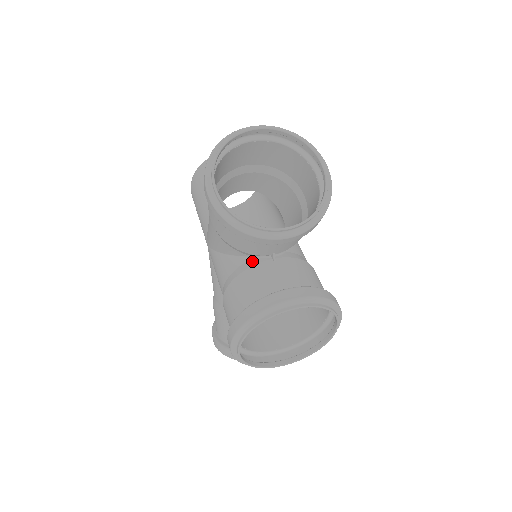
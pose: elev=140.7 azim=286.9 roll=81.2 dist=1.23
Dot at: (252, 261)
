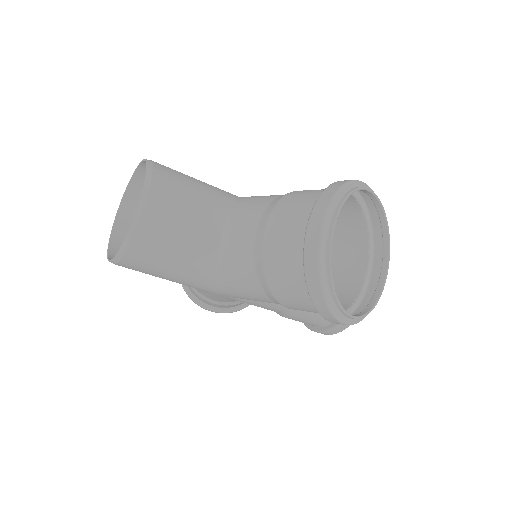
Dot at: occluded
